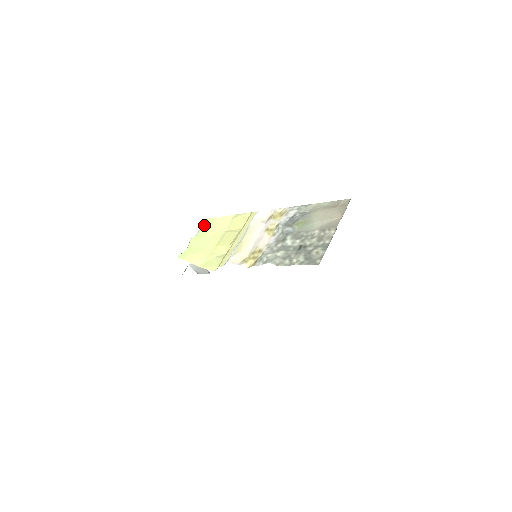
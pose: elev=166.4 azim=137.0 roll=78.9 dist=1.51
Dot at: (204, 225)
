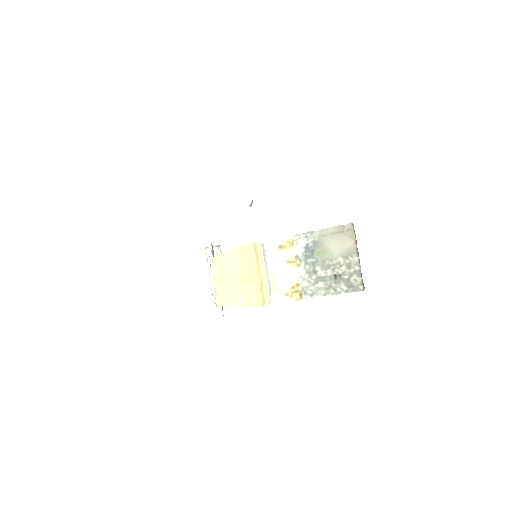
Dot at: (213, 265)
